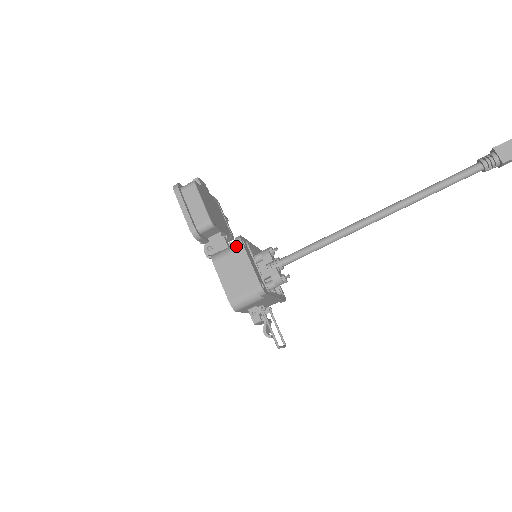
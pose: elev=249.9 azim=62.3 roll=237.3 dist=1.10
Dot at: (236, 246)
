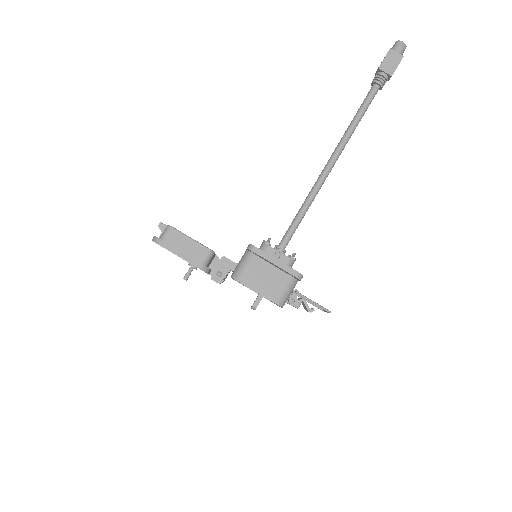
Dot at: (249, 256)
